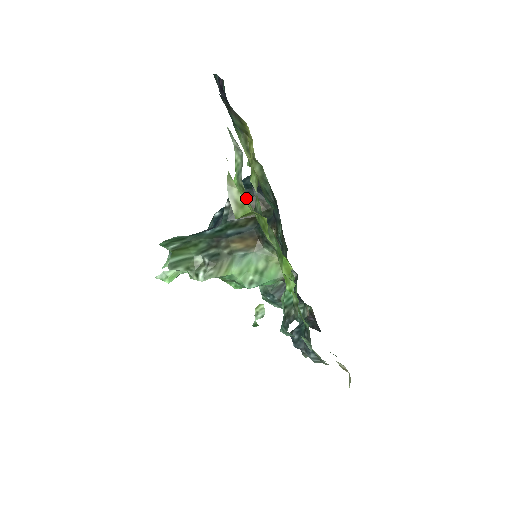
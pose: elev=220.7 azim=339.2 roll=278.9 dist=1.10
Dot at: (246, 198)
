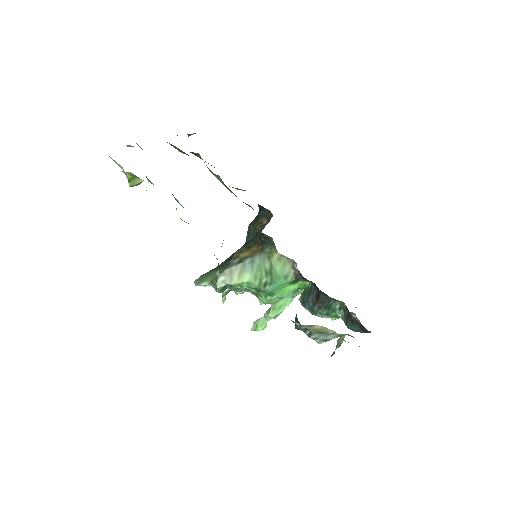
Dot at: occluded
